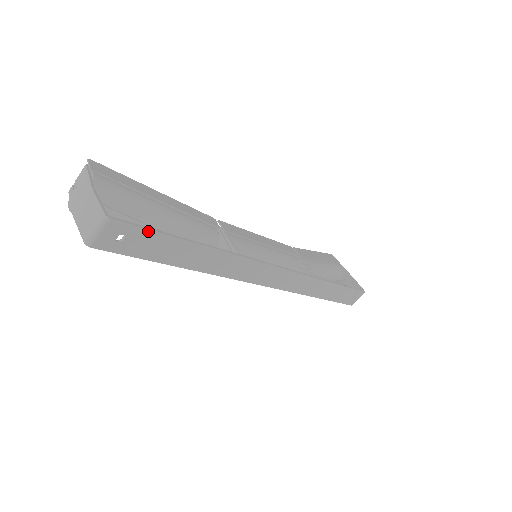
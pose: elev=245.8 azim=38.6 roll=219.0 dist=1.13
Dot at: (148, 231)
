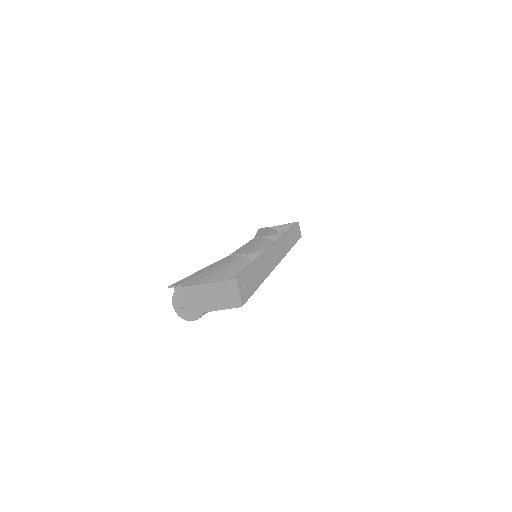
Dot at: (246, 272)
